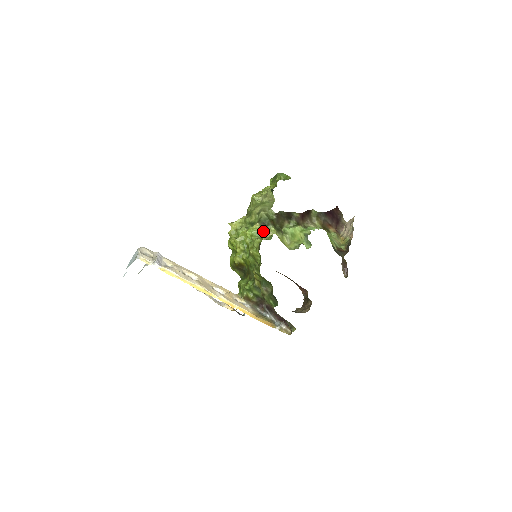
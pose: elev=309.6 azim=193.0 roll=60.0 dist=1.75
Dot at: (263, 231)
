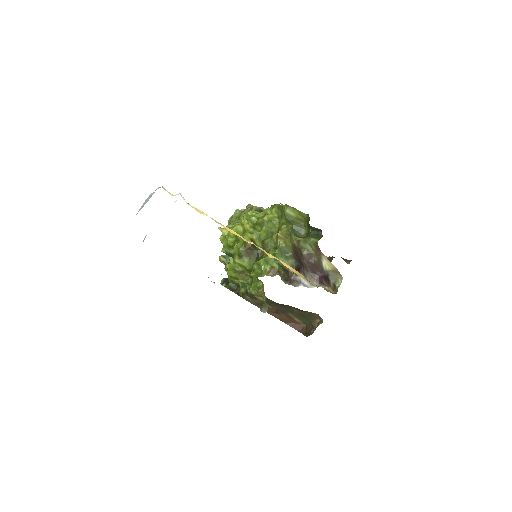
Dot at: occluded
